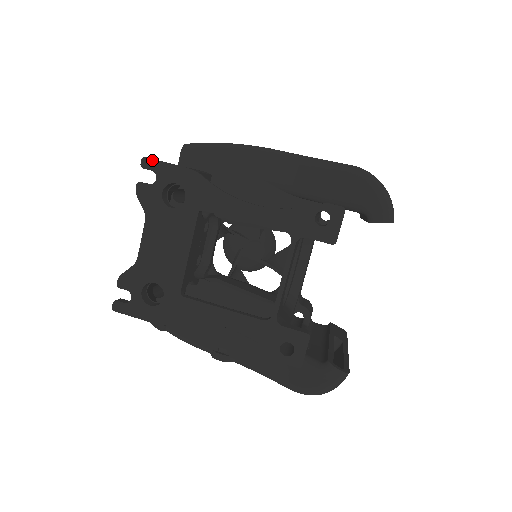
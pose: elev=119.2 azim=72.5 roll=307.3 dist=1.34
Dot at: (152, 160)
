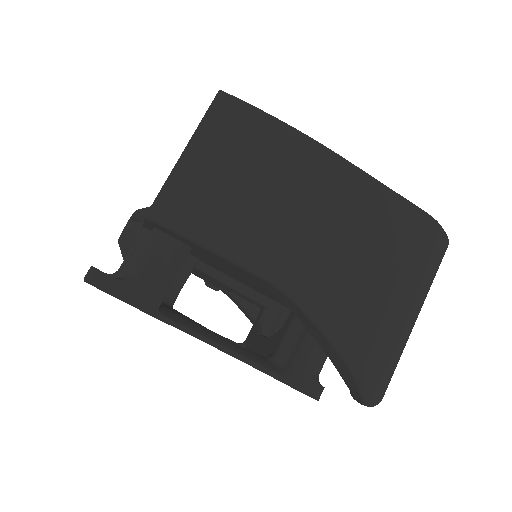
Dot at: (97, 288)
